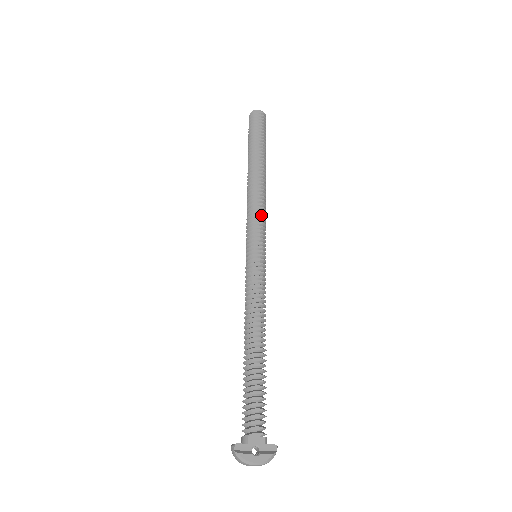
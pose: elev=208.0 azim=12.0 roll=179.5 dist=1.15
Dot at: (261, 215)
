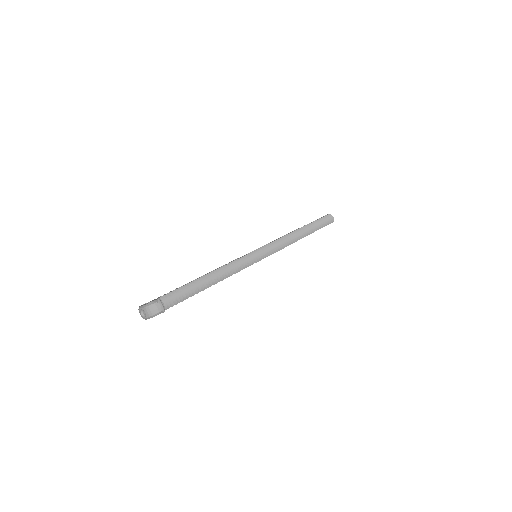
Dot at: (275, 240)
